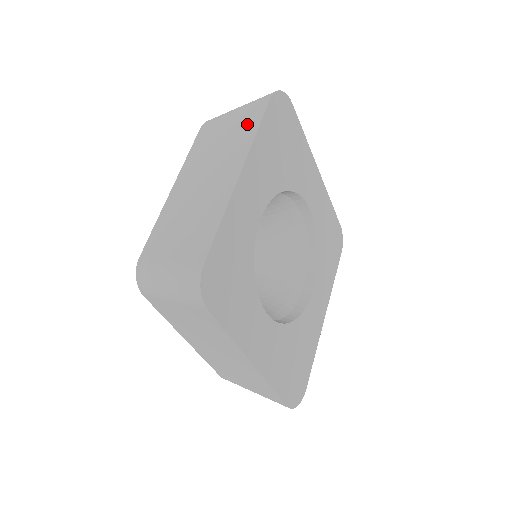
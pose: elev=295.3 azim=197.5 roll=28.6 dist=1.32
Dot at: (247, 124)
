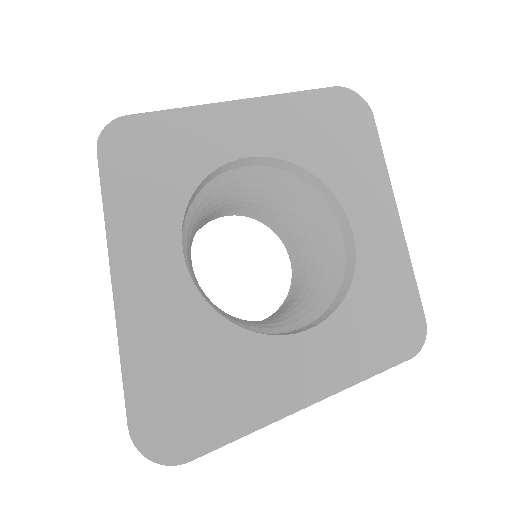
Dot at: occluded
